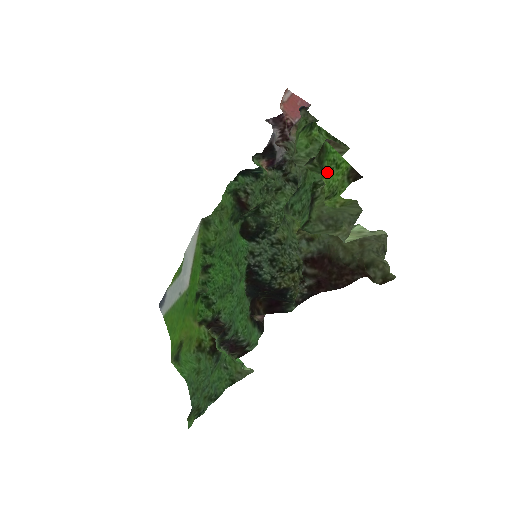
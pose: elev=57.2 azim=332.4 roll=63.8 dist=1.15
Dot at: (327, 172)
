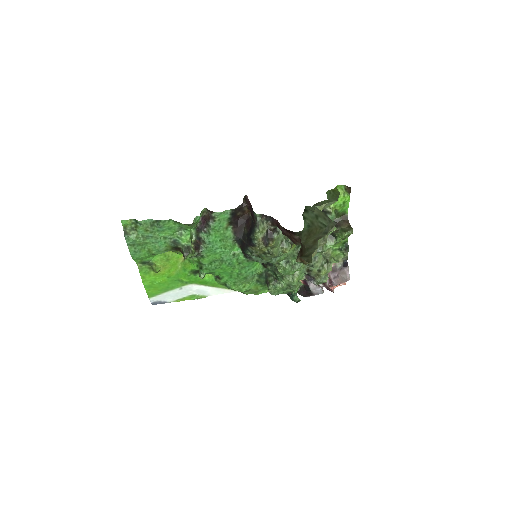
Dot at: (338, 207)
